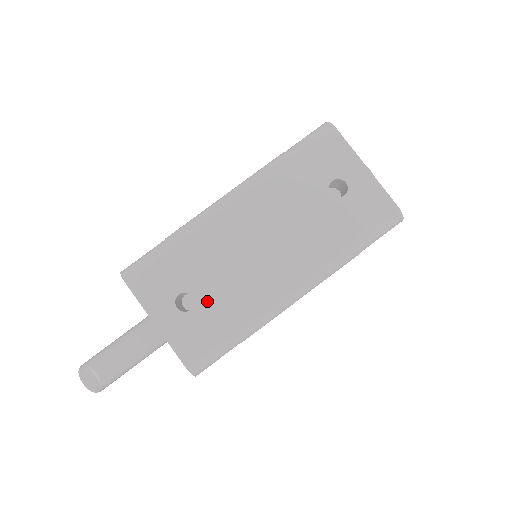
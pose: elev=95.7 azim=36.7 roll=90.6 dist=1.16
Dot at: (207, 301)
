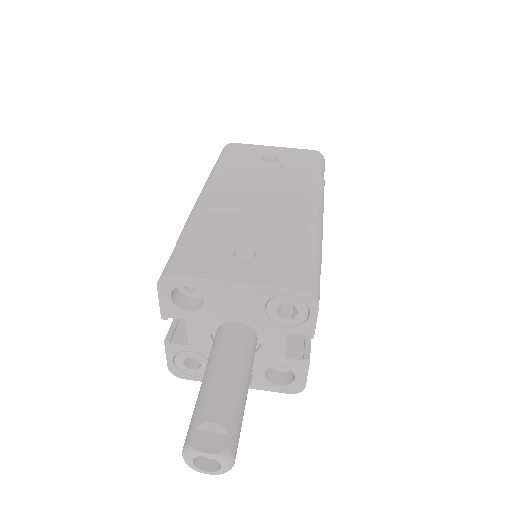
Dot at: (262, 243)
